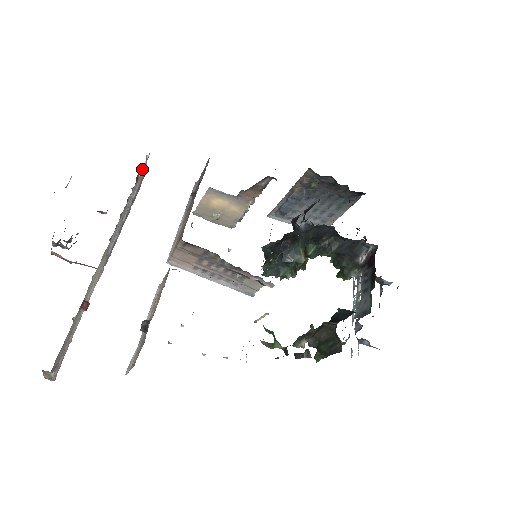
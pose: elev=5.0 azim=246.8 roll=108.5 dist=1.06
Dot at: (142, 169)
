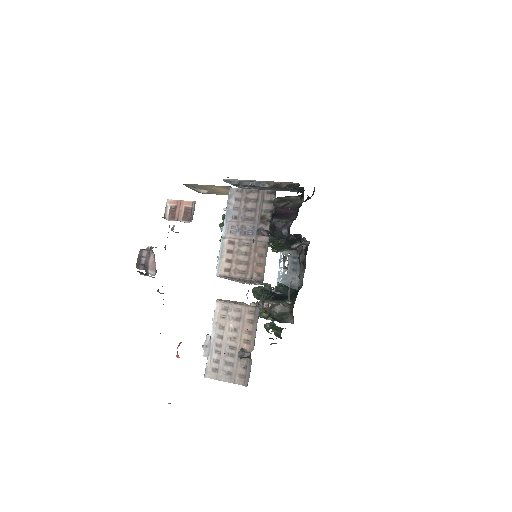
Dot at: occluded
